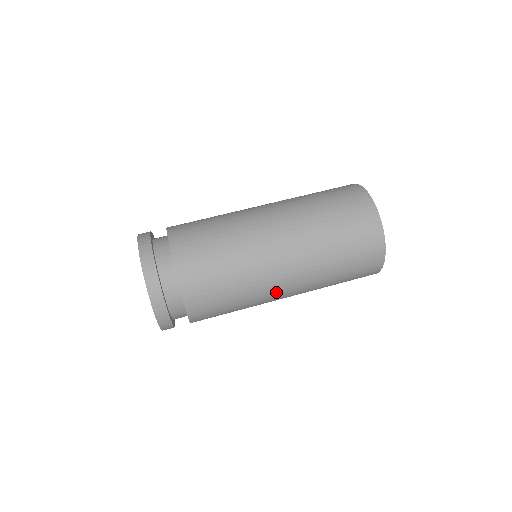
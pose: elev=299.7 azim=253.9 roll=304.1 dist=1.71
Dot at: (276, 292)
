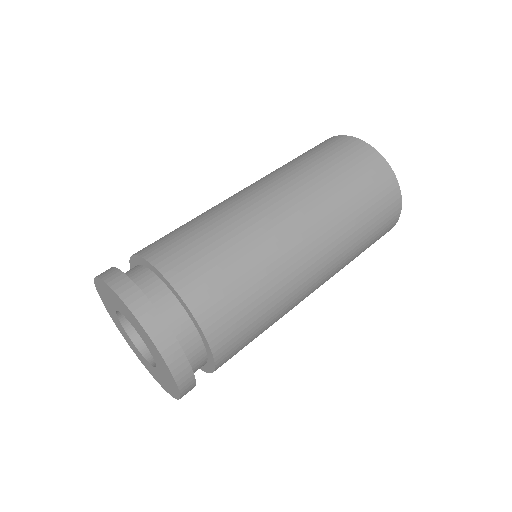
Dot at: (297, 248)
